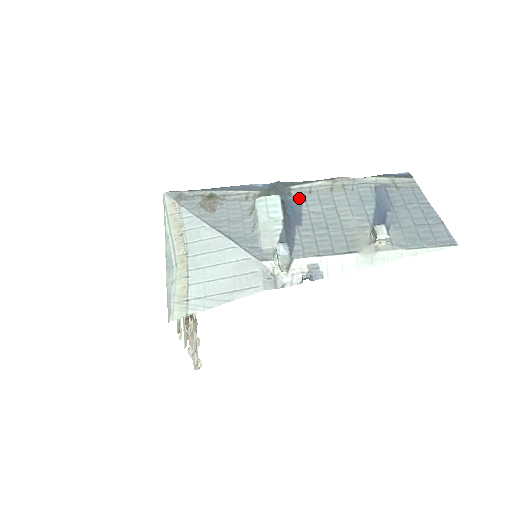
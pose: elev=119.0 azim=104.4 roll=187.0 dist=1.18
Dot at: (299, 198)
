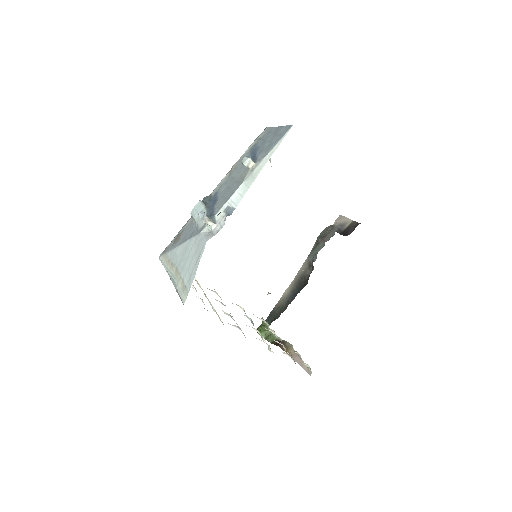
Dot at: (216, 194)
